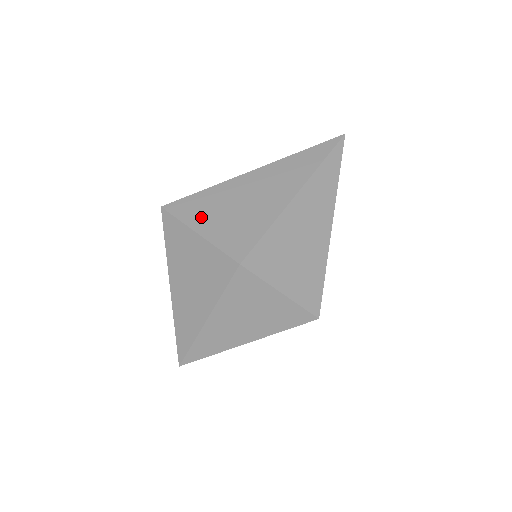
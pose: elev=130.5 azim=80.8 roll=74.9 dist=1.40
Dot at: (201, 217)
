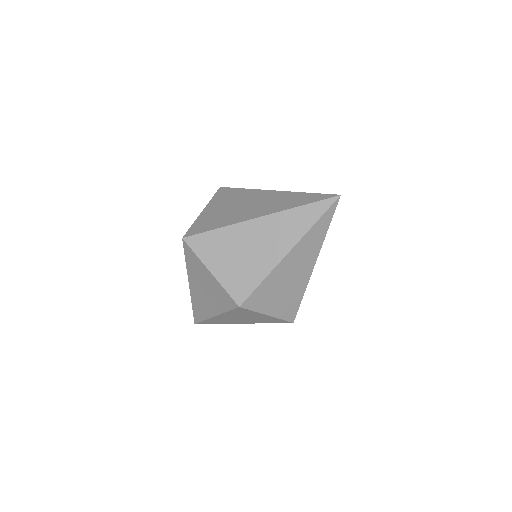
Dot at: (213, 257)
